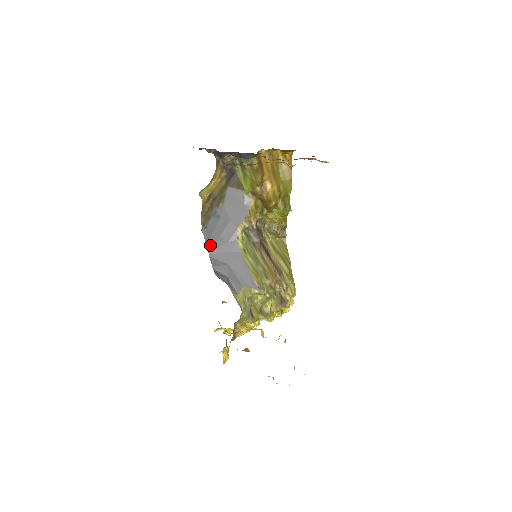
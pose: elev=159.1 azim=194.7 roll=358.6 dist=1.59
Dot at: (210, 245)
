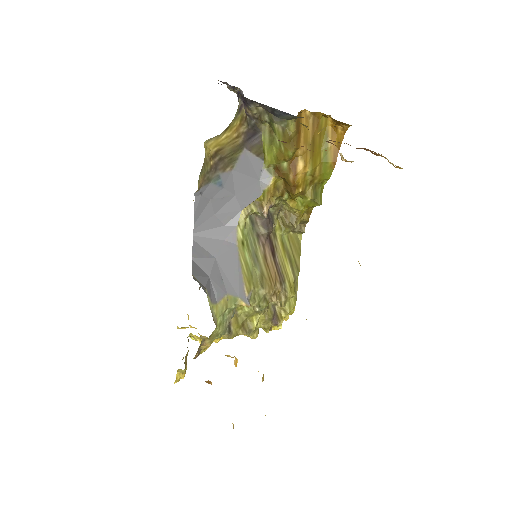
Dot at: (198, 223)
